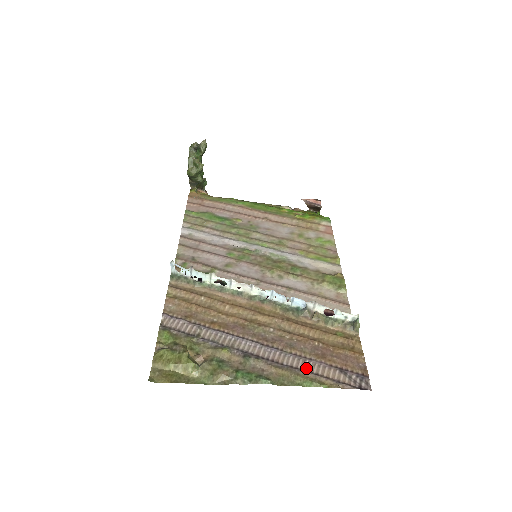
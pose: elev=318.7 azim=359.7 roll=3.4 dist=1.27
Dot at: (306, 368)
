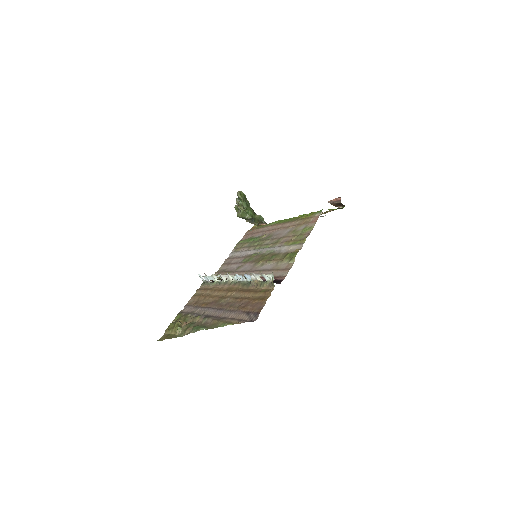
Dot at: (230, 317)
